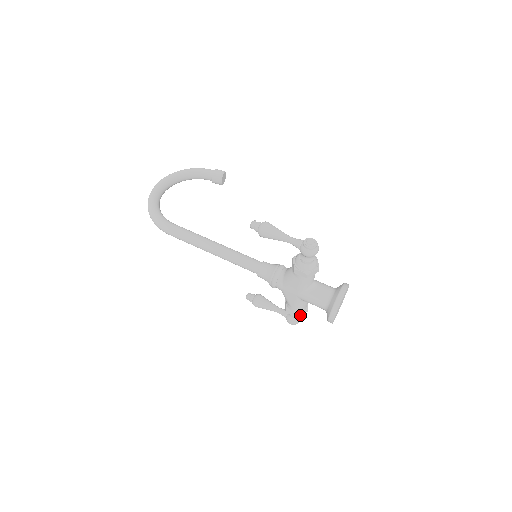
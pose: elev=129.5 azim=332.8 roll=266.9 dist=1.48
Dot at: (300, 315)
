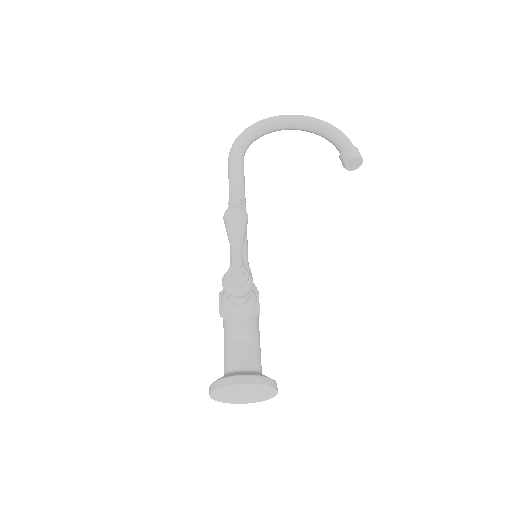
Dot at: occluded
